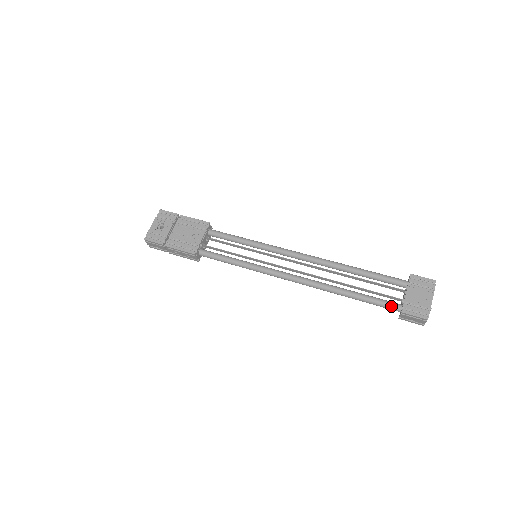
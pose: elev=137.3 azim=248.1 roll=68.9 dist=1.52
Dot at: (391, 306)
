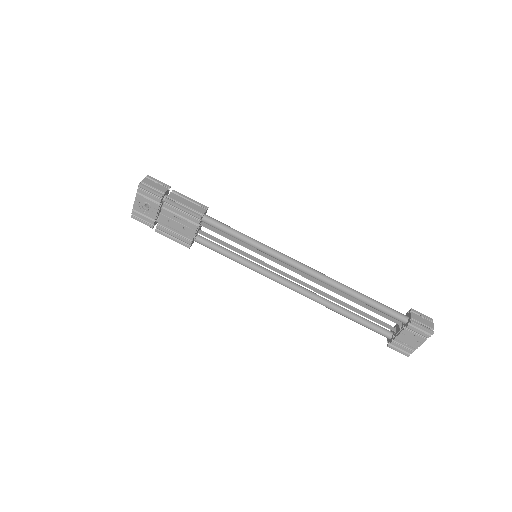
Dot at: occluded
